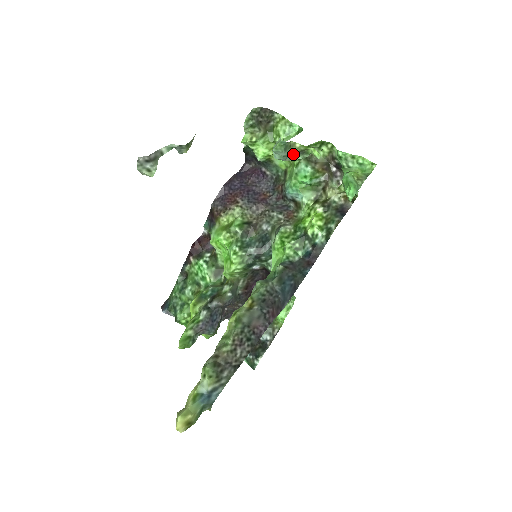
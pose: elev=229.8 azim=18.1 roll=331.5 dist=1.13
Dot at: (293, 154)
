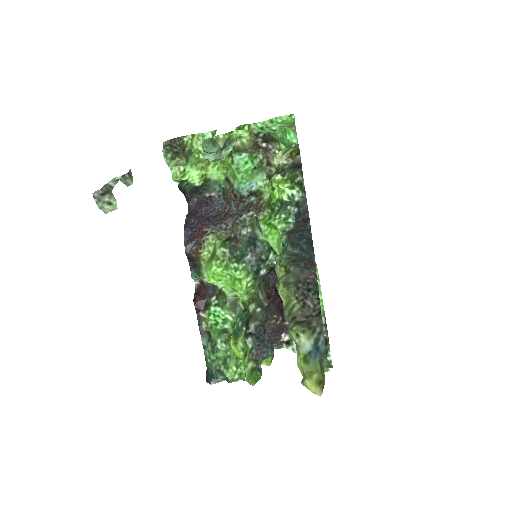
Dot at: (223, 147)
